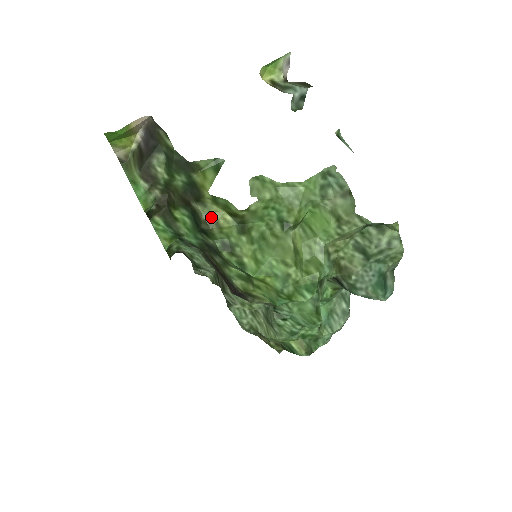
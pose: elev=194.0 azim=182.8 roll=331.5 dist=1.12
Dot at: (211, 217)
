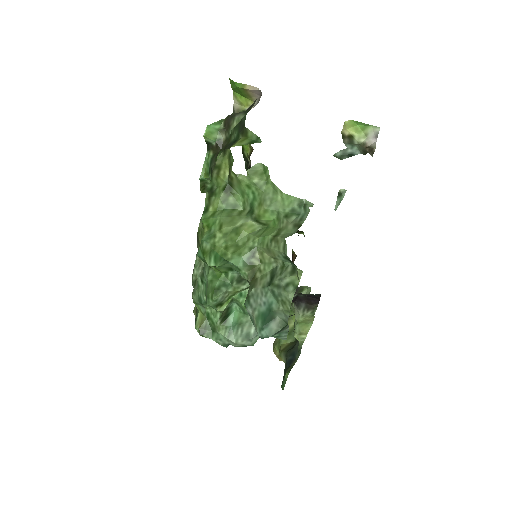
Dot at: (220, 164)
